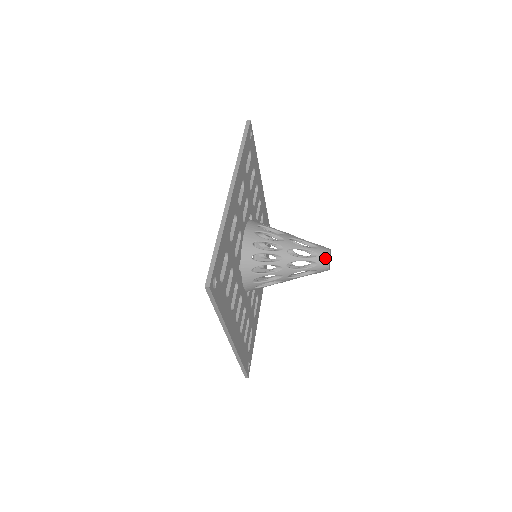
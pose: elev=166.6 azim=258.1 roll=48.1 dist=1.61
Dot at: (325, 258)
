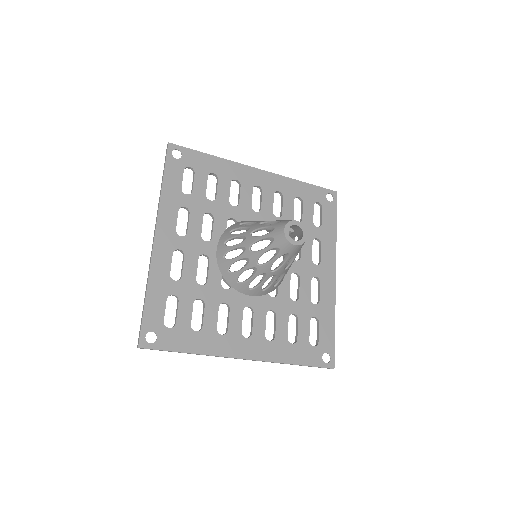
Dot at: (281, 238)
